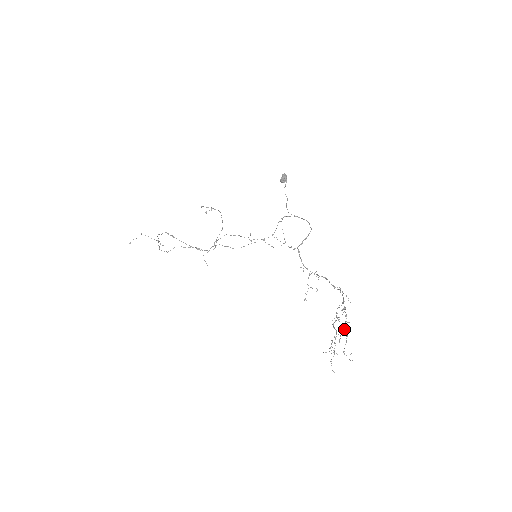
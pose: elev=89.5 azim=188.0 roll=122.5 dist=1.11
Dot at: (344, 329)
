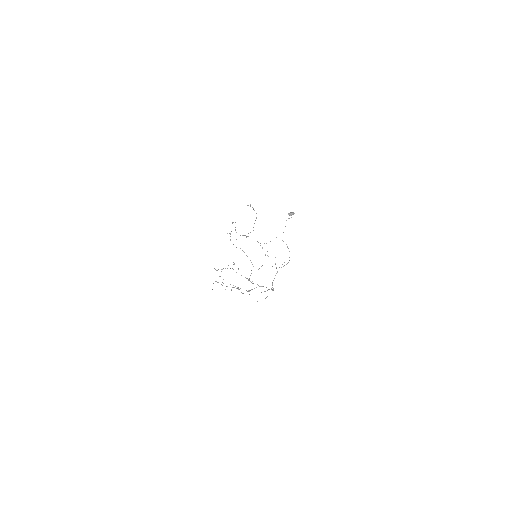
Dot at: (243, 293)
